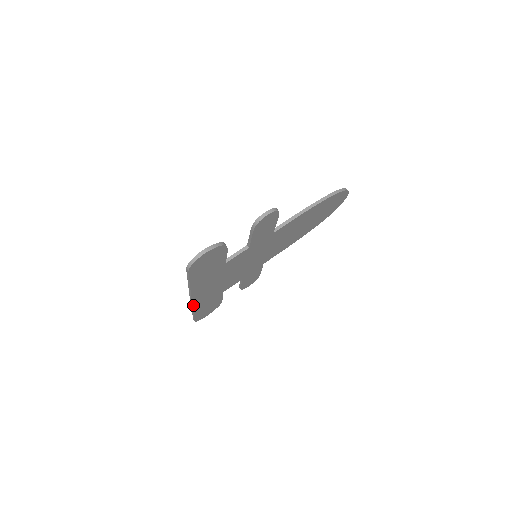
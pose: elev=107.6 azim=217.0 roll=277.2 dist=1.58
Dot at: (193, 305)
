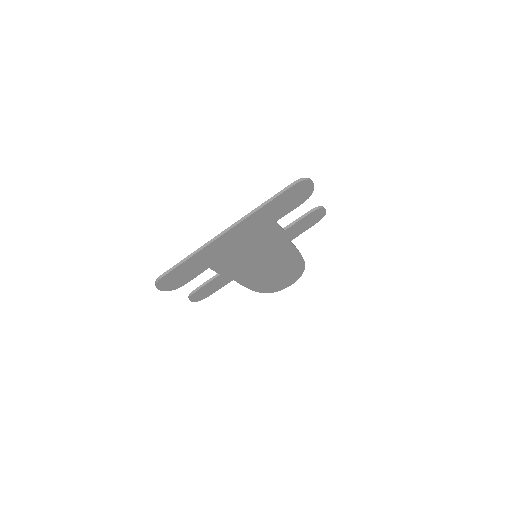
Dot at: (212, 242)
